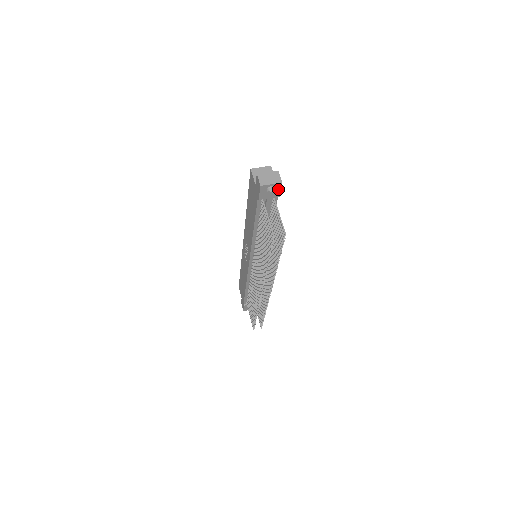
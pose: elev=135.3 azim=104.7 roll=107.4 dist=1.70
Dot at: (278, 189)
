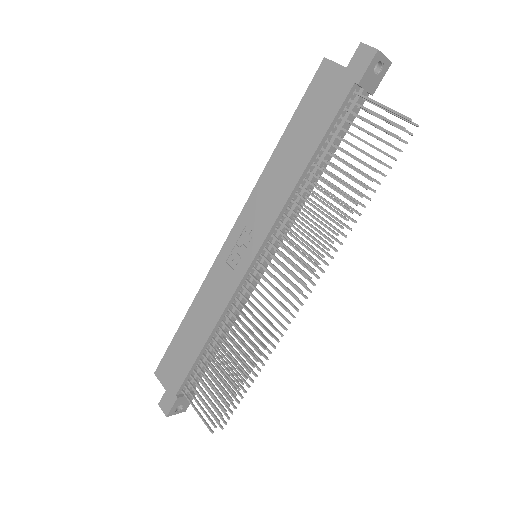
Dot at: (381, 76)
